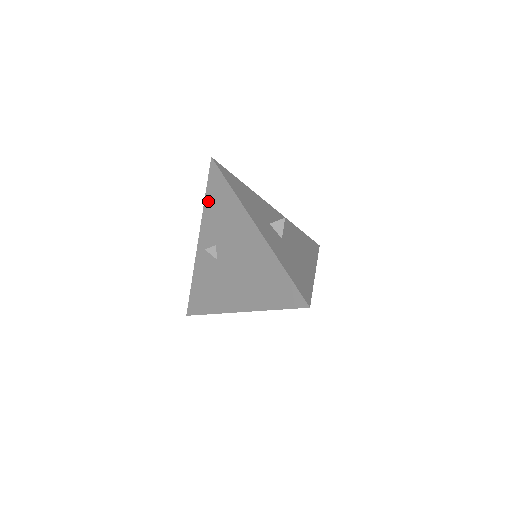
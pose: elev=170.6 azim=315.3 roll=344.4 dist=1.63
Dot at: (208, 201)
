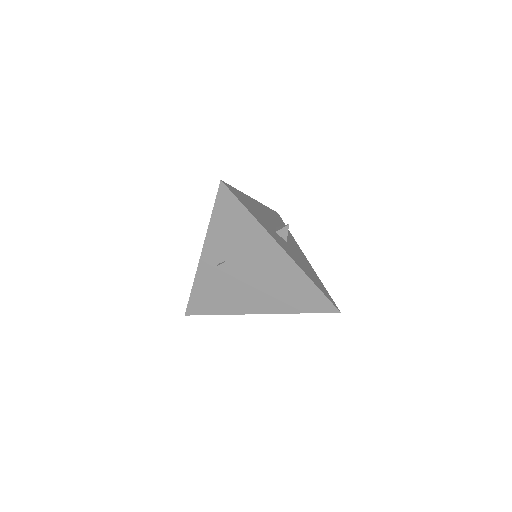
Dot at: (216, 221)
